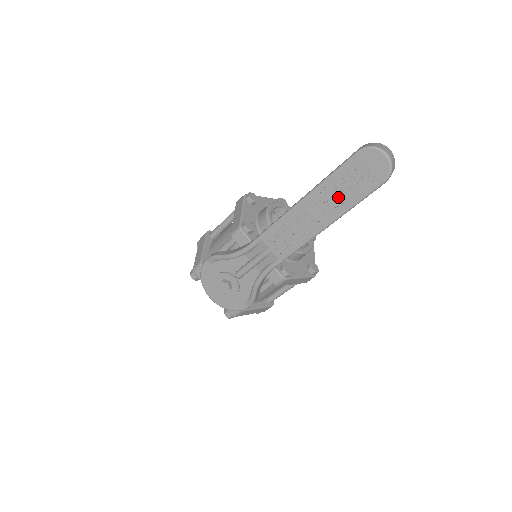
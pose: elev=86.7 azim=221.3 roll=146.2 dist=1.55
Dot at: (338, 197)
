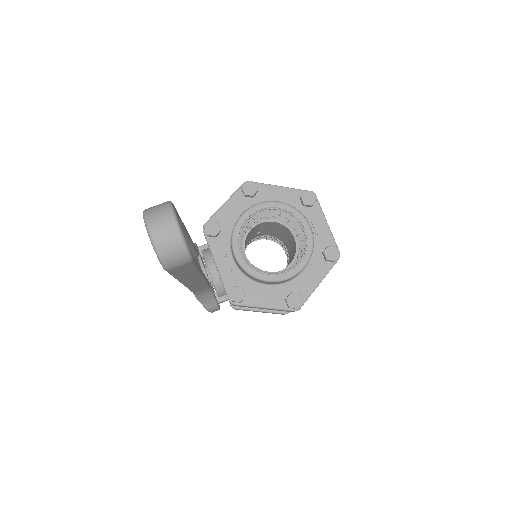
Dot at: occluded
